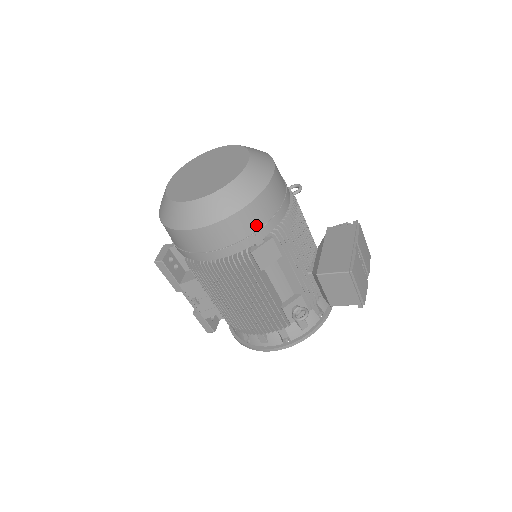
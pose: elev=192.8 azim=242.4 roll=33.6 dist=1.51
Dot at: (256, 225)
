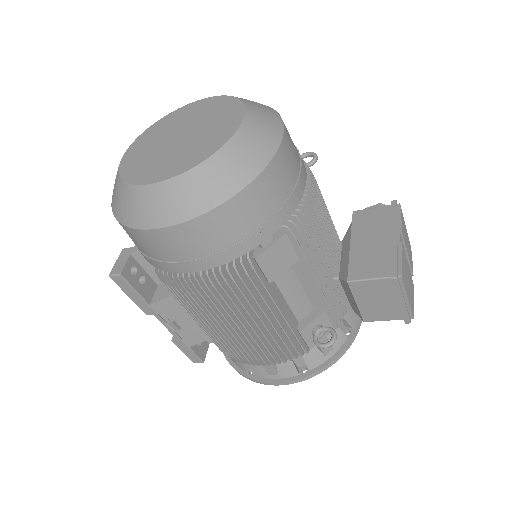
Dot at: (261, 216)
